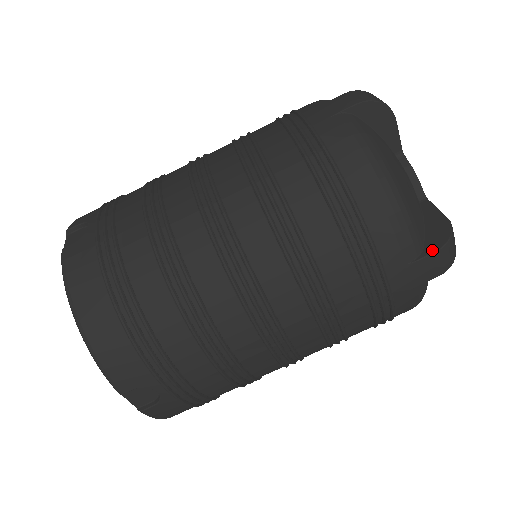
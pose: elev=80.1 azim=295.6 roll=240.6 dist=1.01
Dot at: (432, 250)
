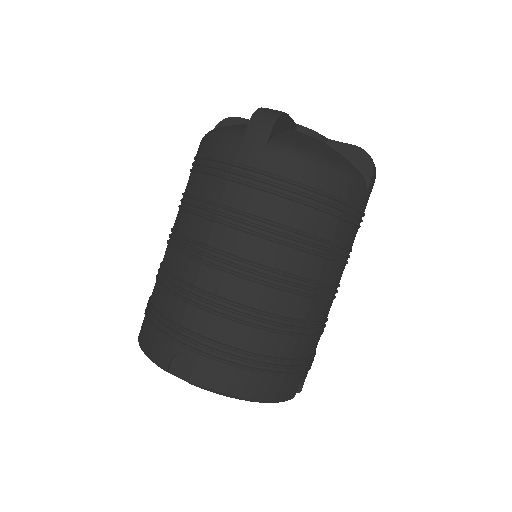
Dot at: (370, 175)
